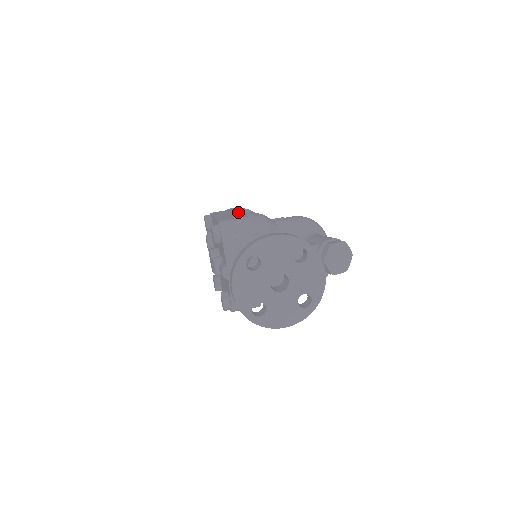
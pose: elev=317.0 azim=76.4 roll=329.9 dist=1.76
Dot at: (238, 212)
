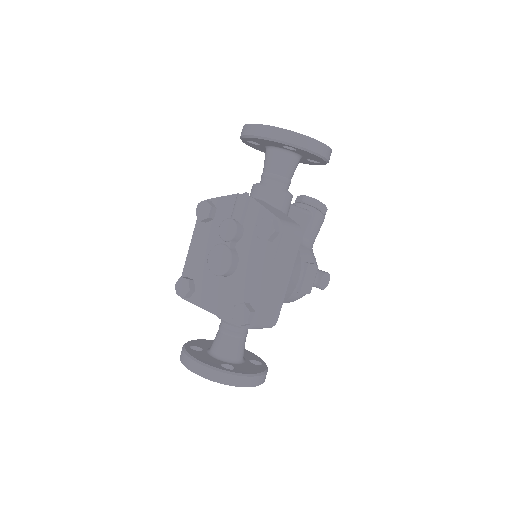
Dot at: occluded
